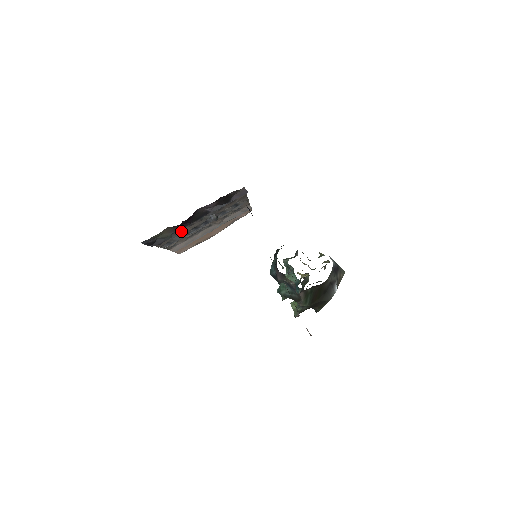
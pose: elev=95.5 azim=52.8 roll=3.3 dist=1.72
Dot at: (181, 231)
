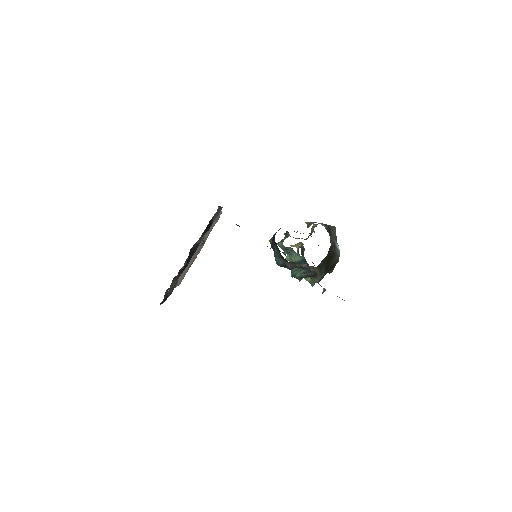
Dot at: occluded
